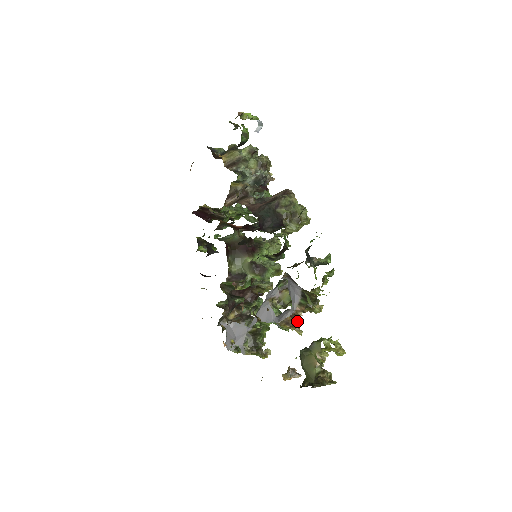
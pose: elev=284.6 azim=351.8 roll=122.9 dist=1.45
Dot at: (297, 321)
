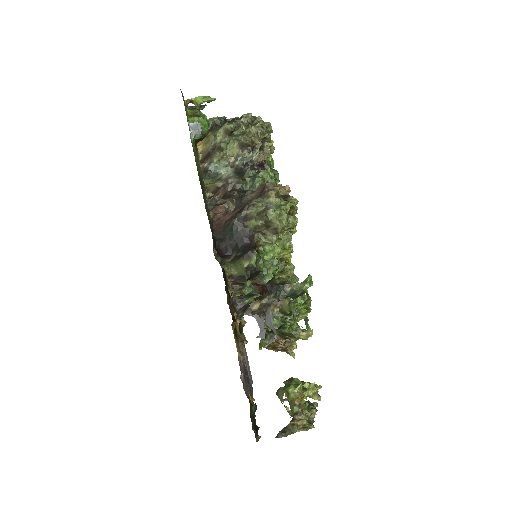
Dot at: (286, 344)
